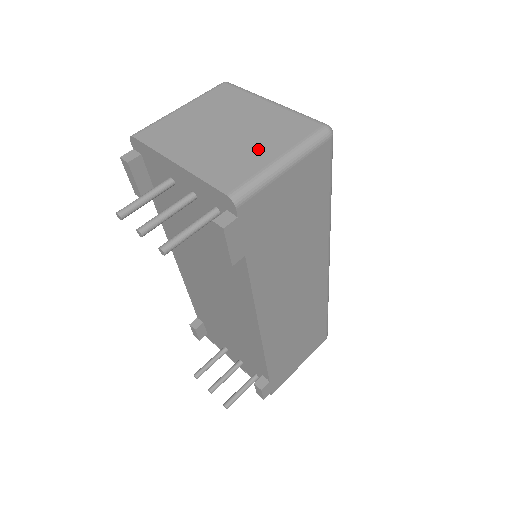
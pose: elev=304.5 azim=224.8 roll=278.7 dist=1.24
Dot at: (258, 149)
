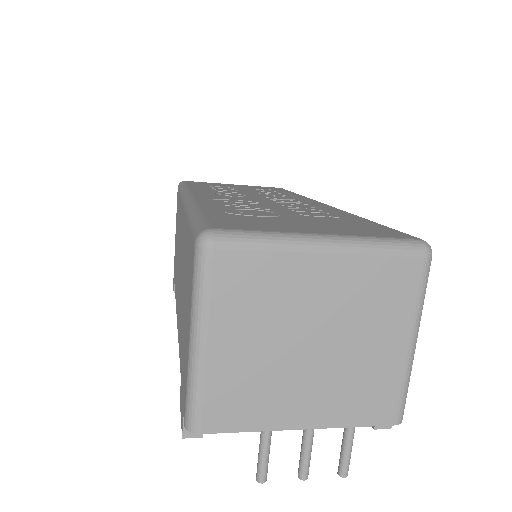
Dot at: (378, 347)
